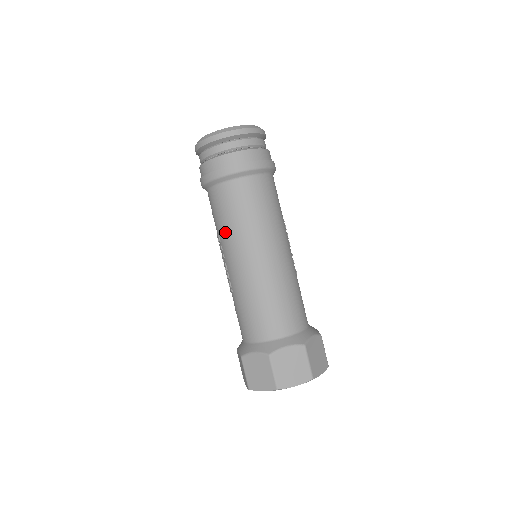
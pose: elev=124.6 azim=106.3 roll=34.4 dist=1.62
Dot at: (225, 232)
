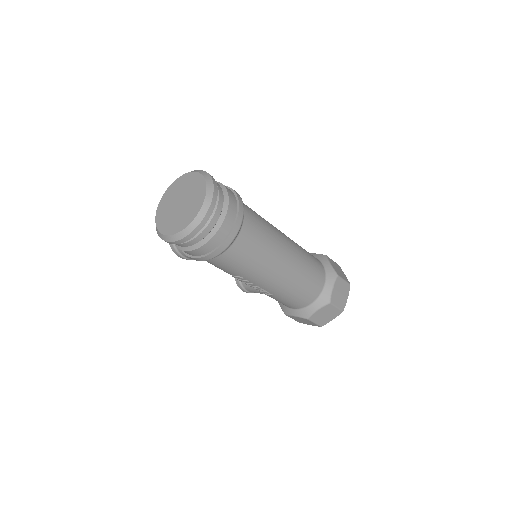
Dot at: (250, 272)
